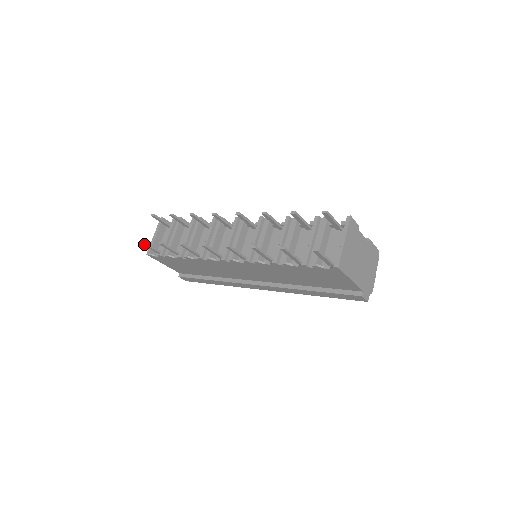
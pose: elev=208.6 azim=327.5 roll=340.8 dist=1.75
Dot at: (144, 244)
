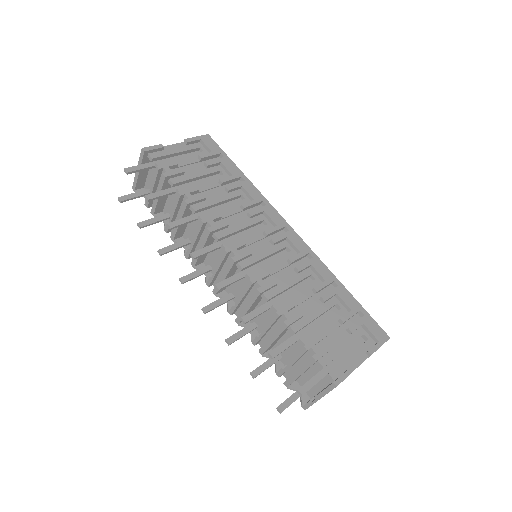
Dot at: (123, 201)
